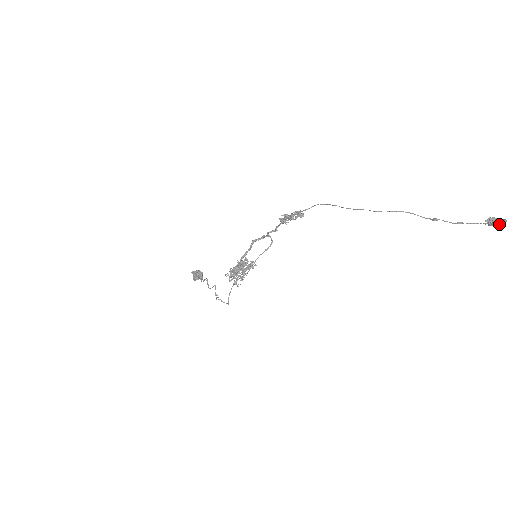
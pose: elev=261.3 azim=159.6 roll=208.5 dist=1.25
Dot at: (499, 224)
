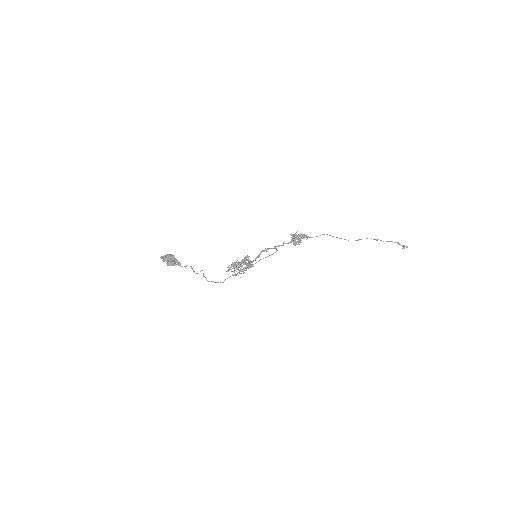
Dot at: (403, 245)
